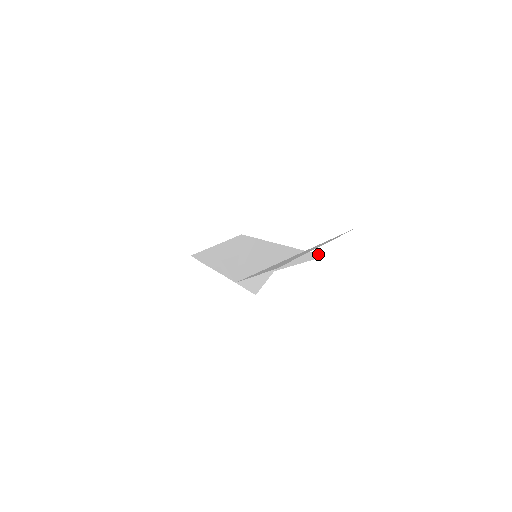
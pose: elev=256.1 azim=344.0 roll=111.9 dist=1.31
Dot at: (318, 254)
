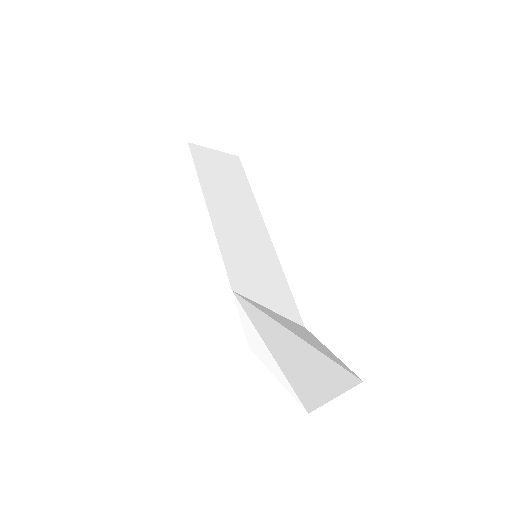
Dot at: occluded
